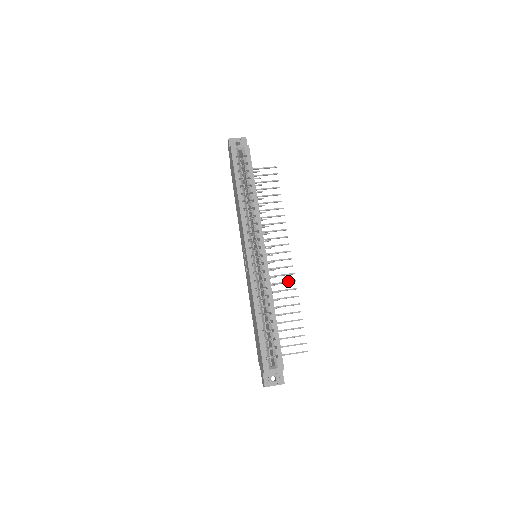
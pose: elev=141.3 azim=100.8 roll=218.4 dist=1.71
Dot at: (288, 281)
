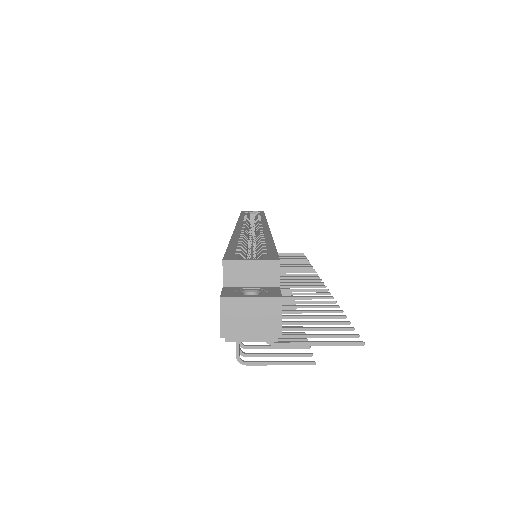
Dot at: occluded
